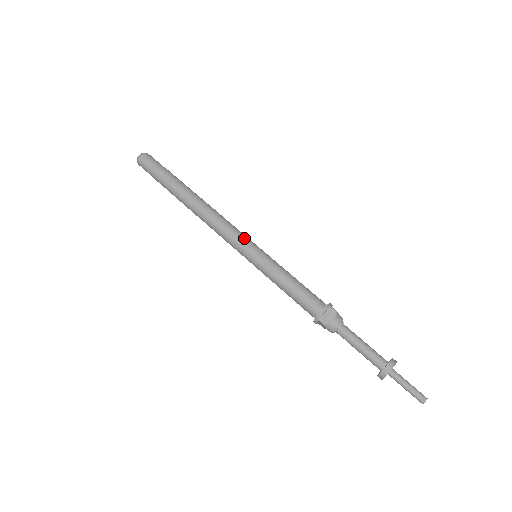
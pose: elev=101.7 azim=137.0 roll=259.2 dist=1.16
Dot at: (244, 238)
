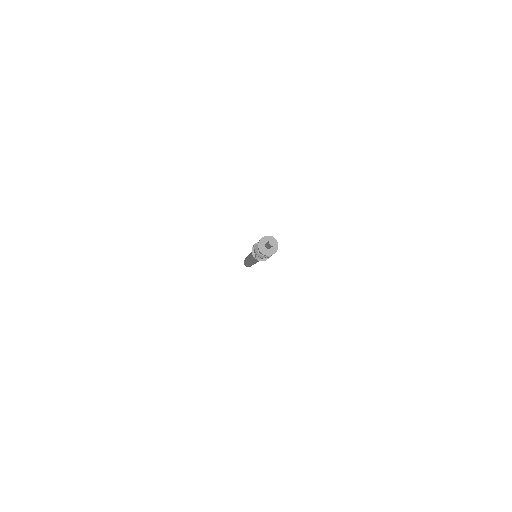
Dot at: occluded
